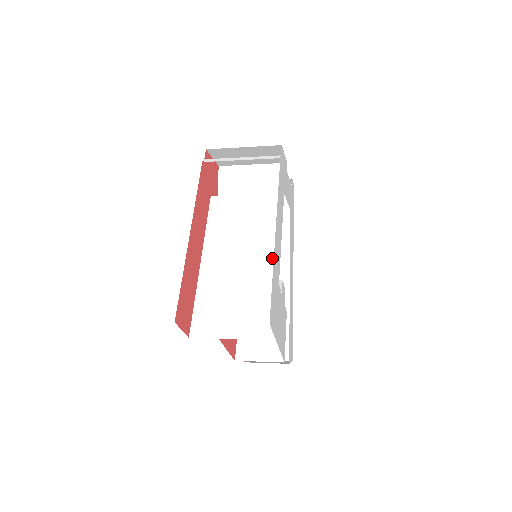
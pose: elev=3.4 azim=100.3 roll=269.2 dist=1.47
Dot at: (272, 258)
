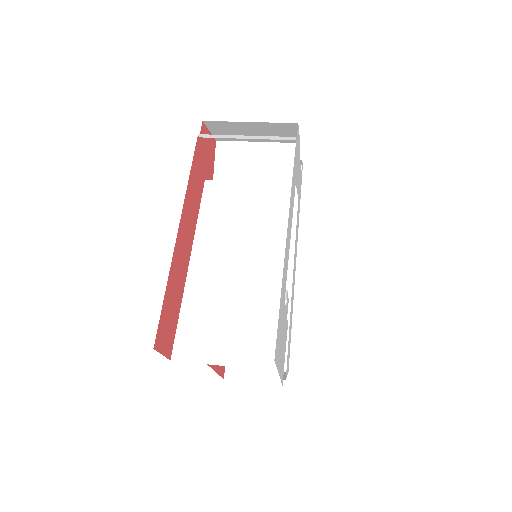
Dot at: (277, 265)
